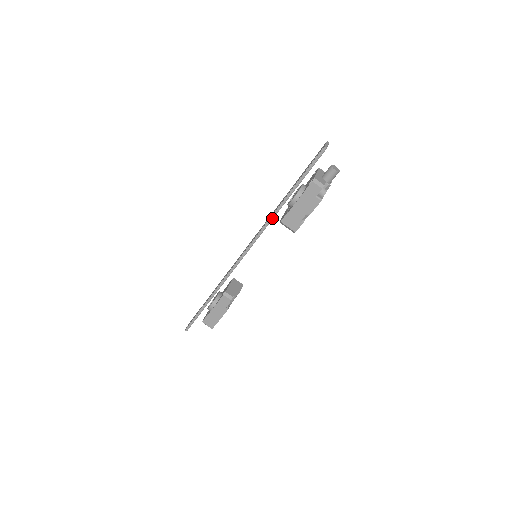
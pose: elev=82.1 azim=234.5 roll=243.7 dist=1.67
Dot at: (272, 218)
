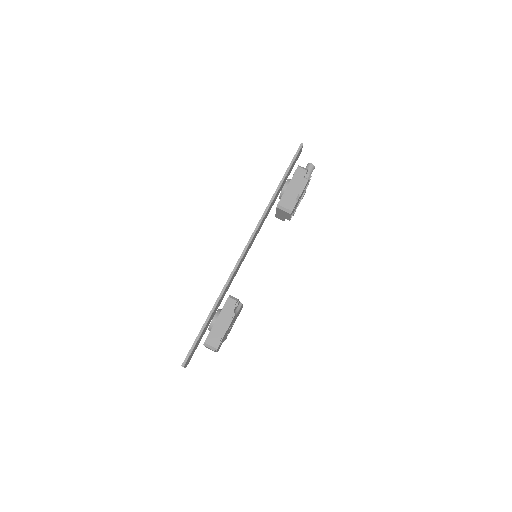
Dot at: (269, 206)
